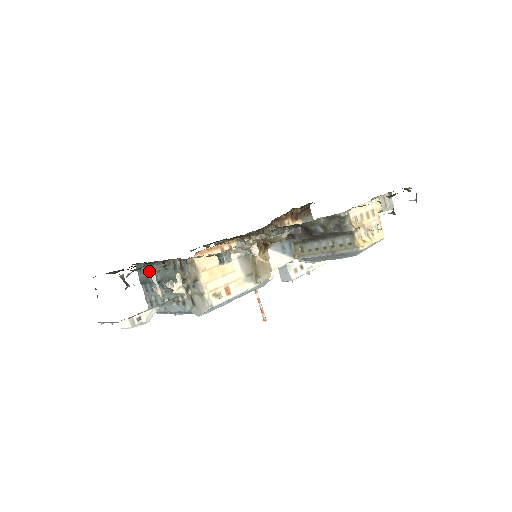
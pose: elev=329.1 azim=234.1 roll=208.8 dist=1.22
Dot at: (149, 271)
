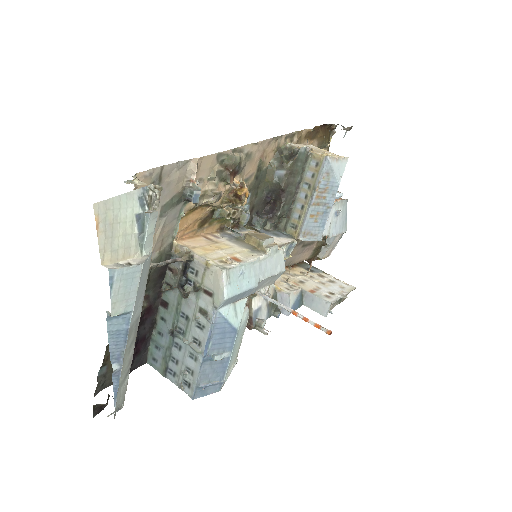
Dot at: (160, 342)
